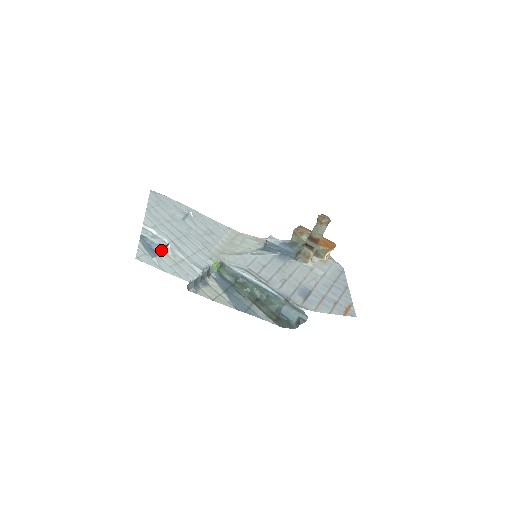
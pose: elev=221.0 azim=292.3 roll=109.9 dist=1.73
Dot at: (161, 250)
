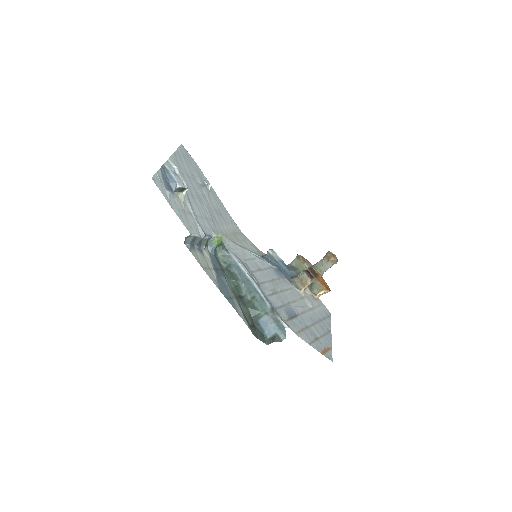
Dot at: (176, 190)
